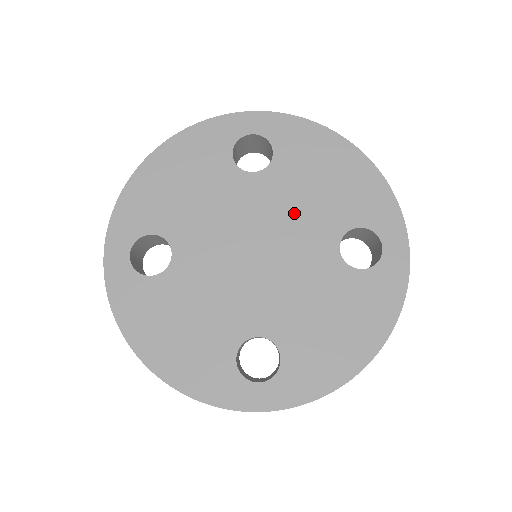
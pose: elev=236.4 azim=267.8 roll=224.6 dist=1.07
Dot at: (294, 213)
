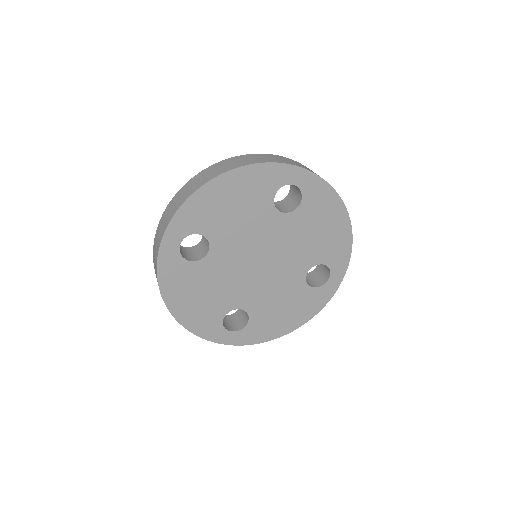
Dot at: (294, 246)
